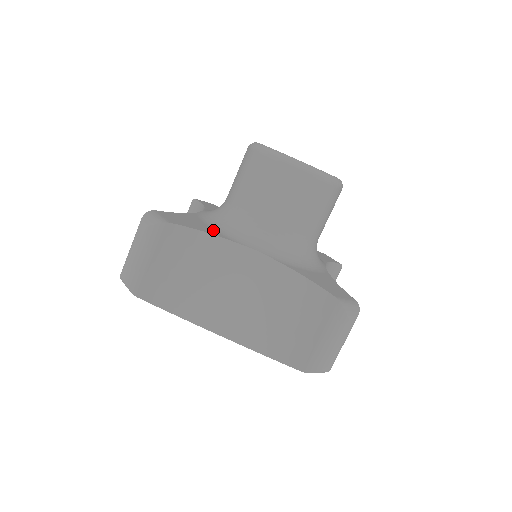
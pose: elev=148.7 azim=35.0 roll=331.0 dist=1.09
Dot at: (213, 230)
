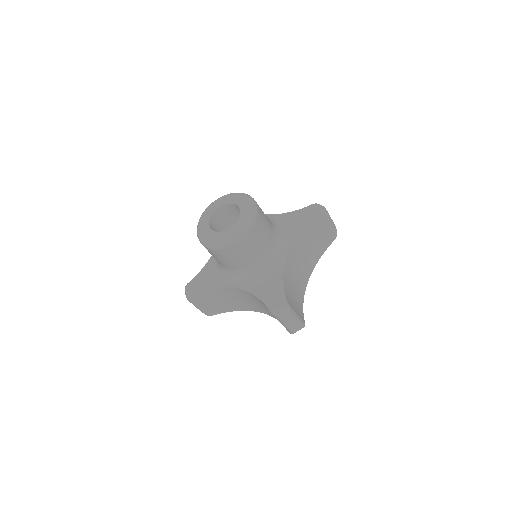
Dot at: (214, 280)
